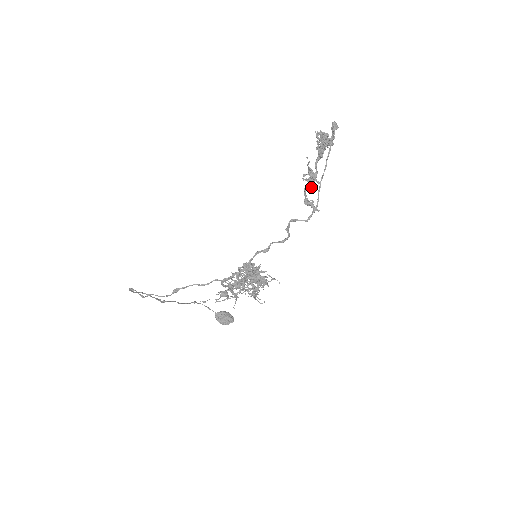
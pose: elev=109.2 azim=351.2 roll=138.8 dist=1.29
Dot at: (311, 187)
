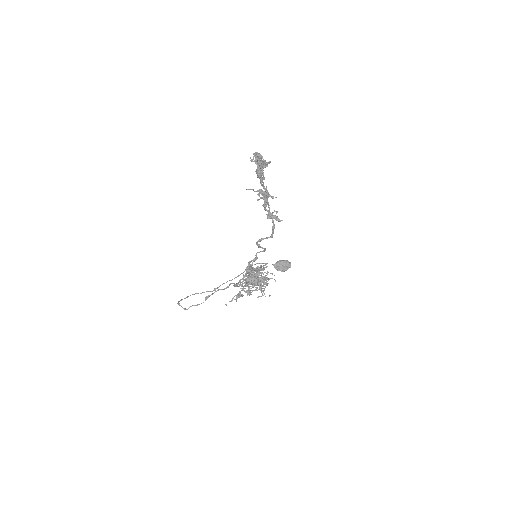
Dot at: (268, 203)
